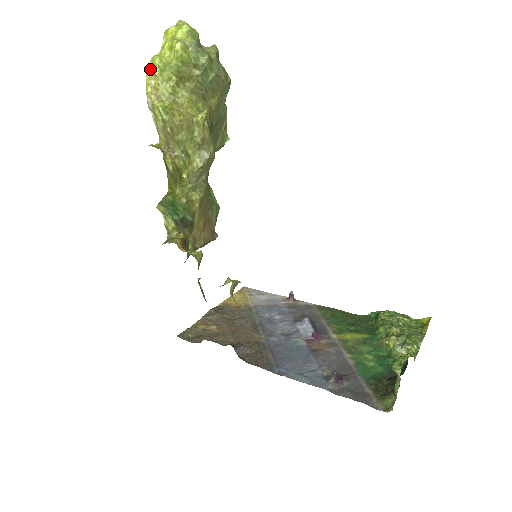
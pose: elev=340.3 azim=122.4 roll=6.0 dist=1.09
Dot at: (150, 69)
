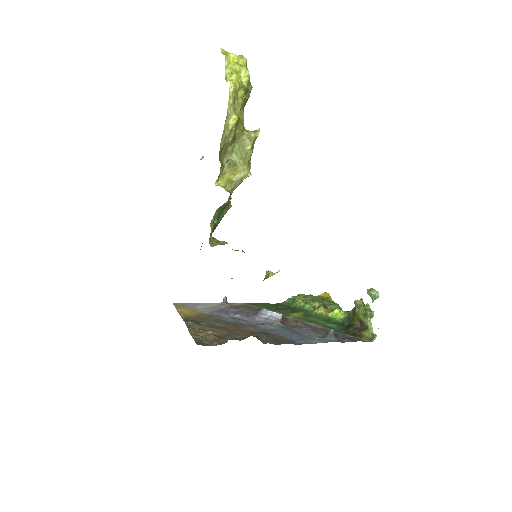
Dot at: (234, 84)
